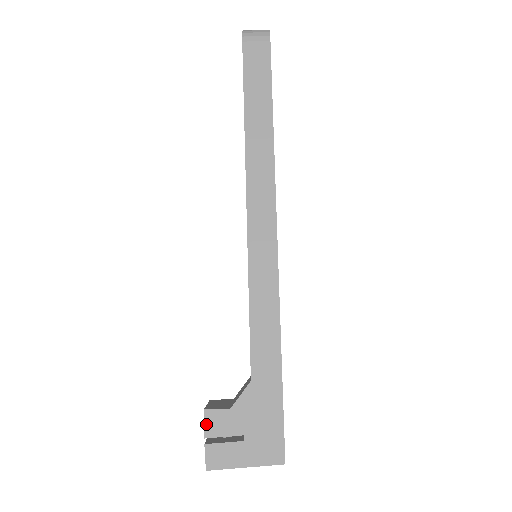
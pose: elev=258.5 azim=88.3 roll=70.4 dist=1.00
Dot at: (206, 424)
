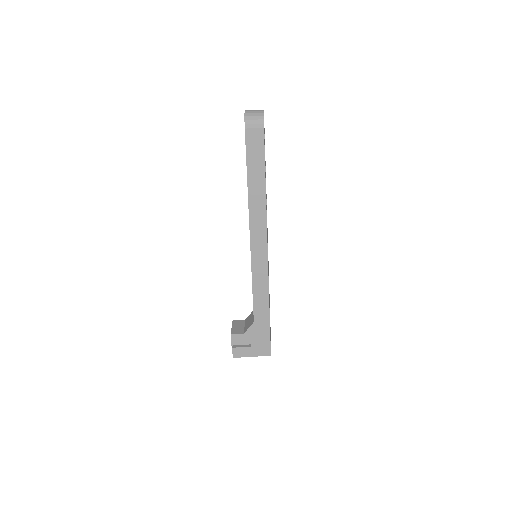
Dot at: (232, 340)
